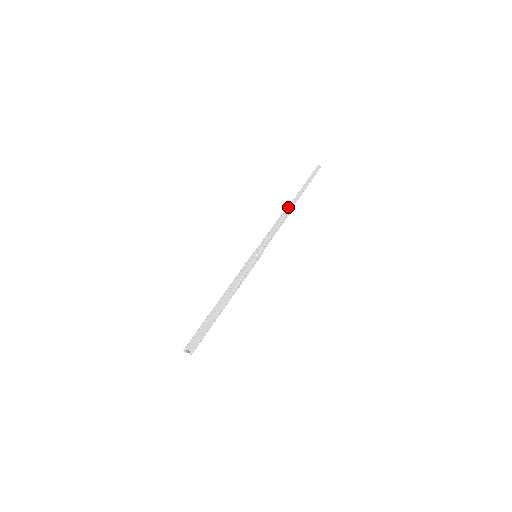
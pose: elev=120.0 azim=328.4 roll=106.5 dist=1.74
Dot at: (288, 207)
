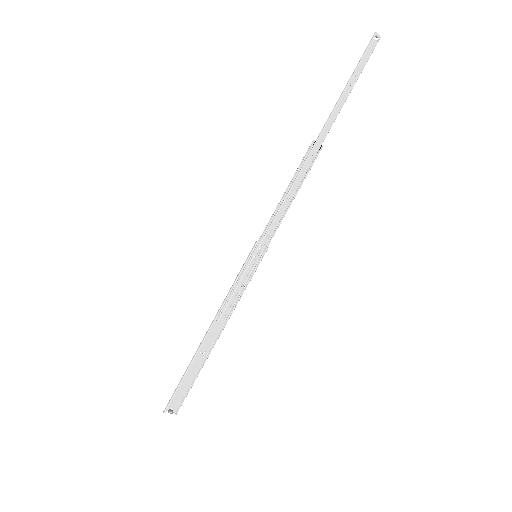
Dot at: (313, 150)
